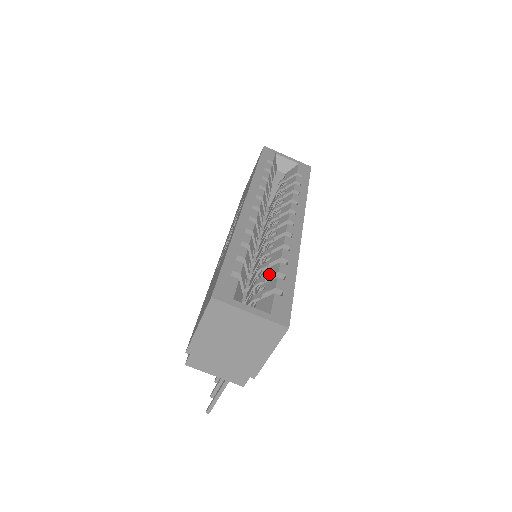
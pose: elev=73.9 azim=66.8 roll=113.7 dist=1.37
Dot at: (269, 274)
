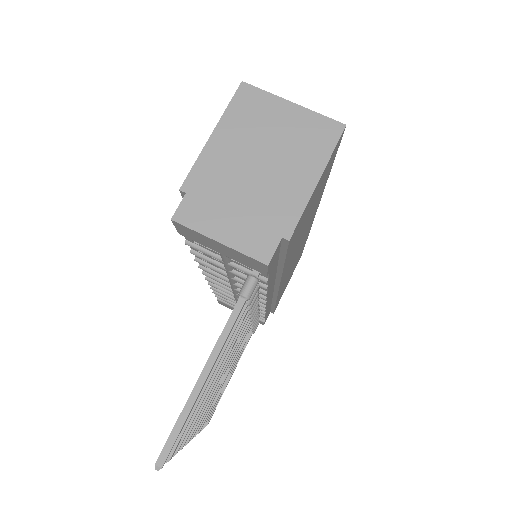
Dot at: occluded
